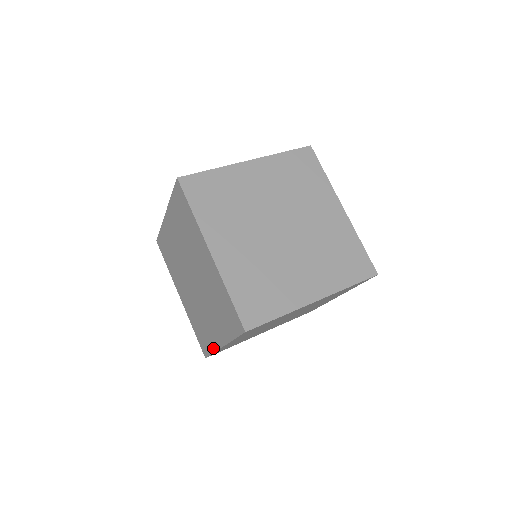
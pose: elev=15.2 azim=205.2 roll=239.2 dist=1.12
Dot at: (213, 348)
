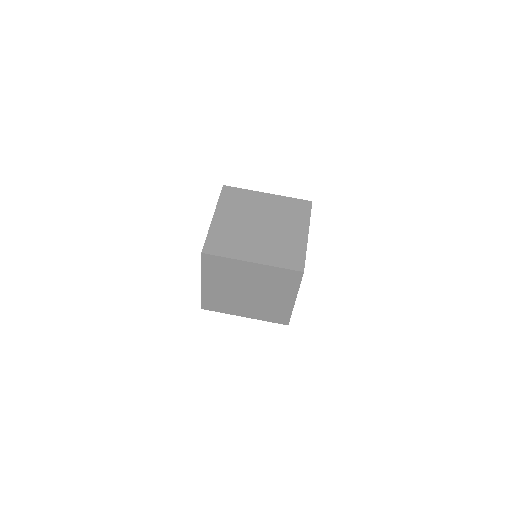
Dot at: (290, 311)
